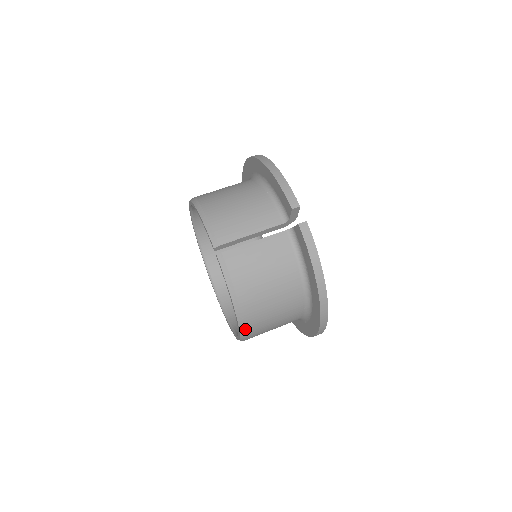
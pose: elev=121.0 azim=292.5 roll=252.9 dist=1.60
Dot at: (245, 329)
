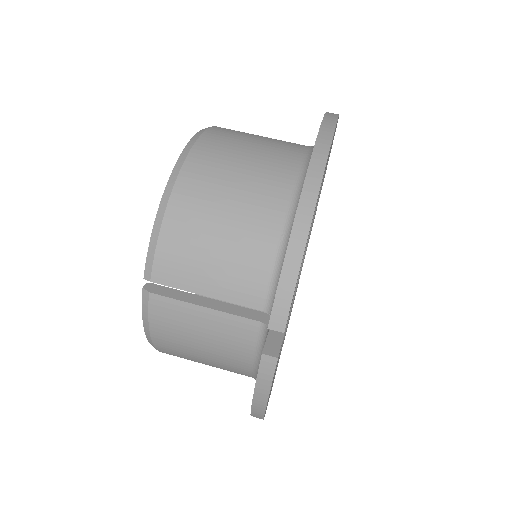
Dot at: occluded
